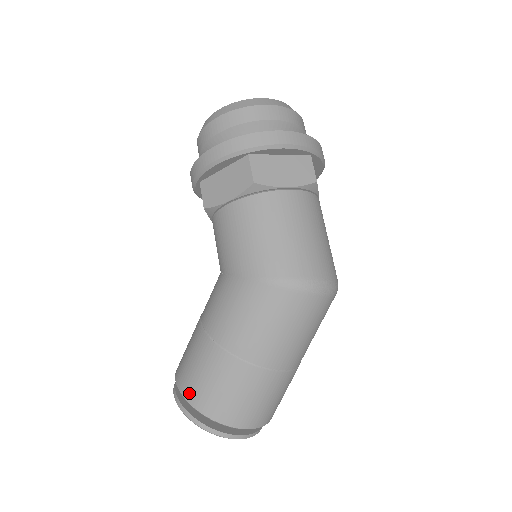
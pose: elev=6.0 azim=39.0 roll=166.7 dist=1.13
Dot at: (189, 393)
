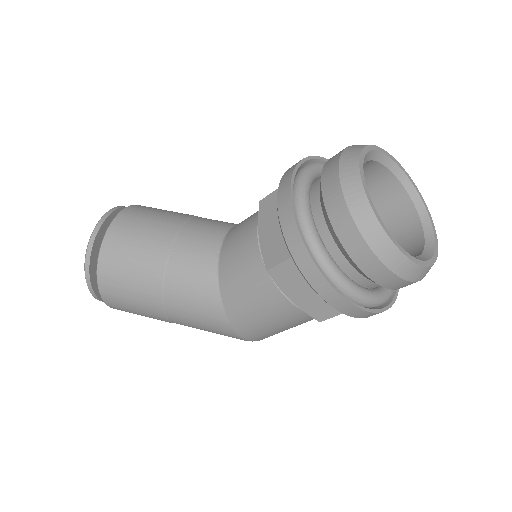
Dot at: (108, 296)
